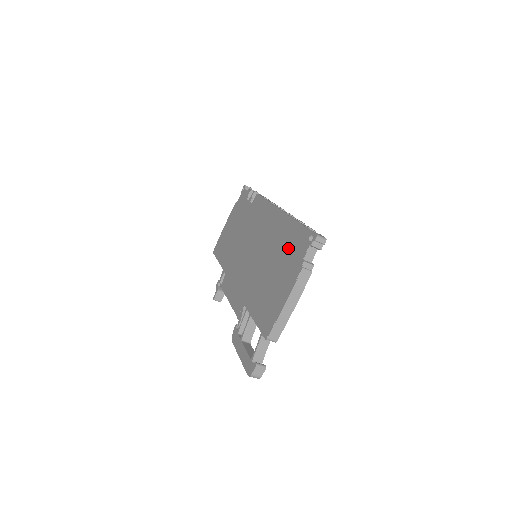
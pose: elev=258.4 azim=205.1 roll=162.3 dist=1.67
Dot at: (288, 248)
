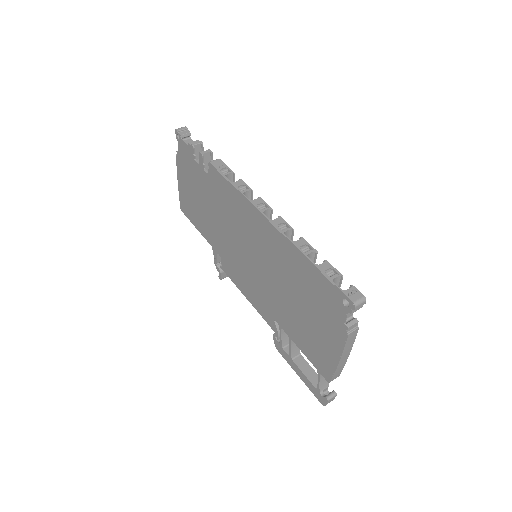
Dot at: (311, 292)
